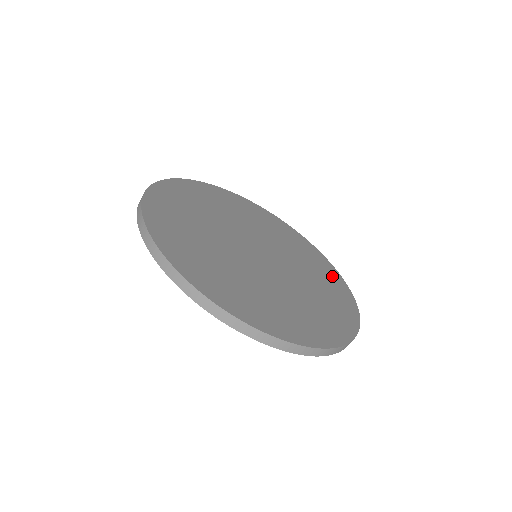
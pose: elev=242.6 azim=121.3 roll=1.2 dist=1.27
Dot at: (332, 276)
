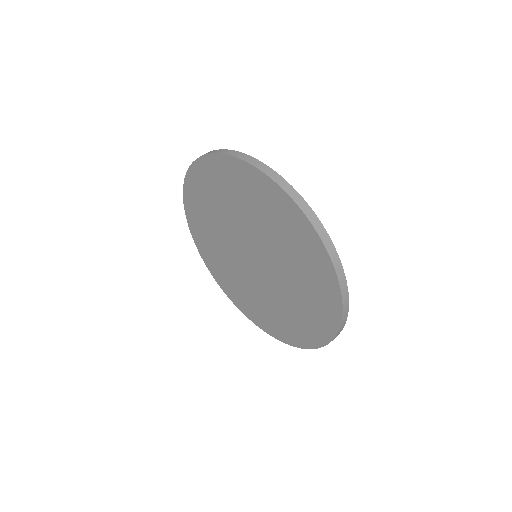
Dot at: occluded
